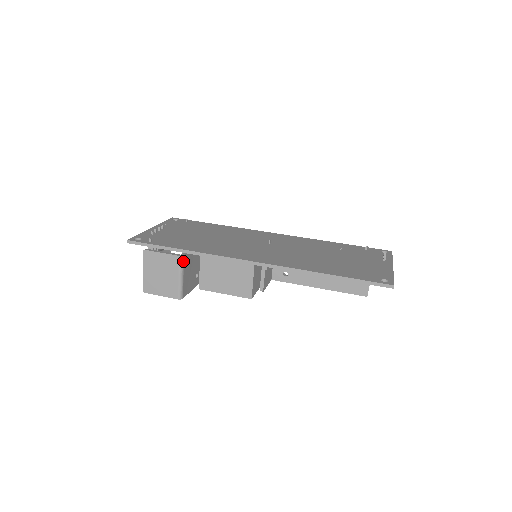
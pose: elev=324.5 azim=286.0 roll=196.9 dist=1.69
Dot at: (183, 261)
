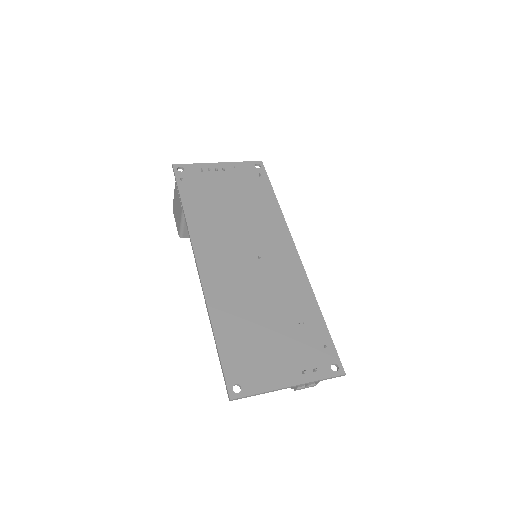
Dot at: occluded
